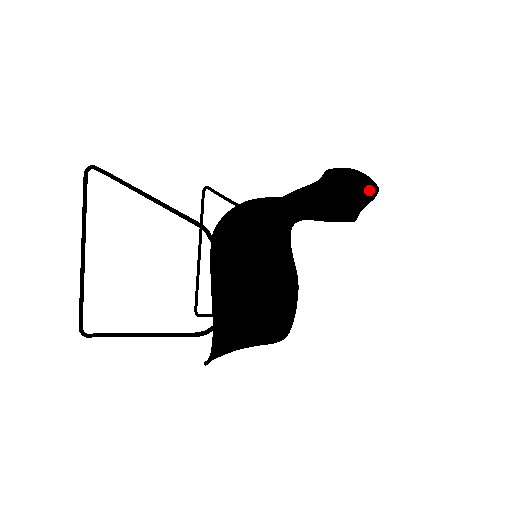
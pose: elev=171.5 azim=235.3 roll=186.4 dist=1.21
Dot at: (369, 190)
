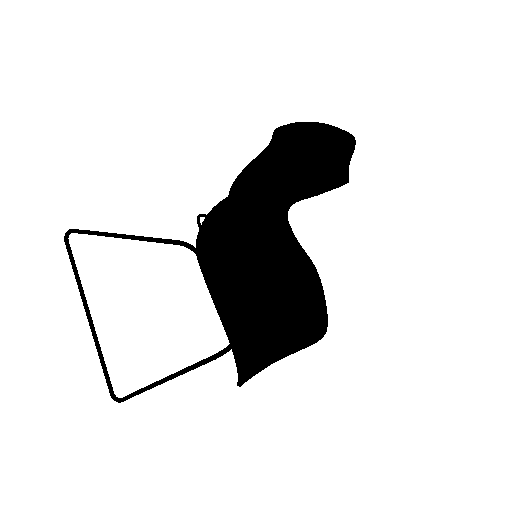
Dot at: (343, 141)
